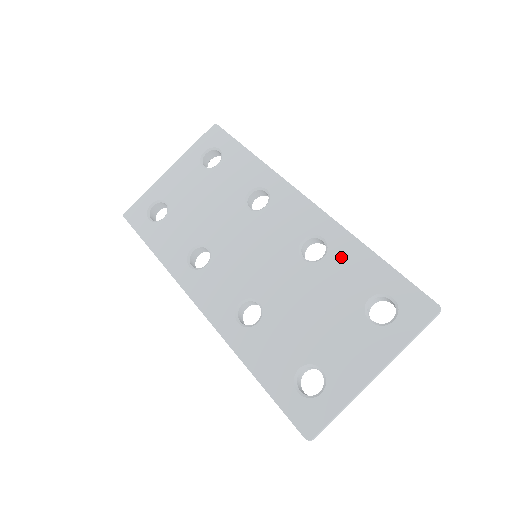
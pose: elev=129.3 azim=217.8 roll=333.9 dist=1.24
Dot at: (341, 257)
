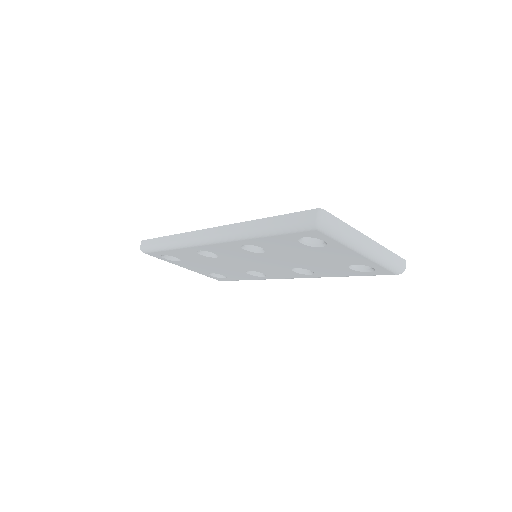
Dot at: occluded
